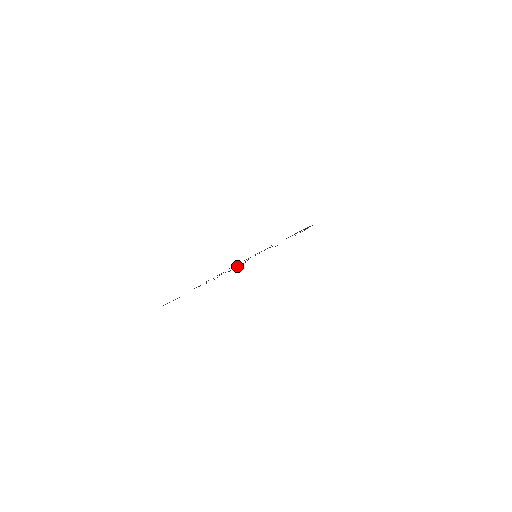
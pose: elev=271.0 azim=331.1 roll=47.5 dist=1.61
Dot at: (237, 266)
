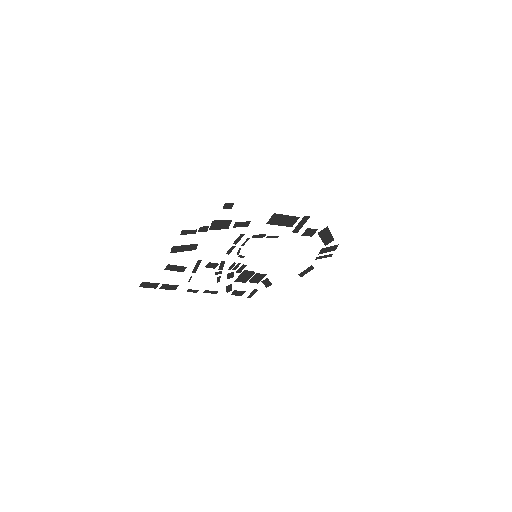
Dot at: (246, 274)
